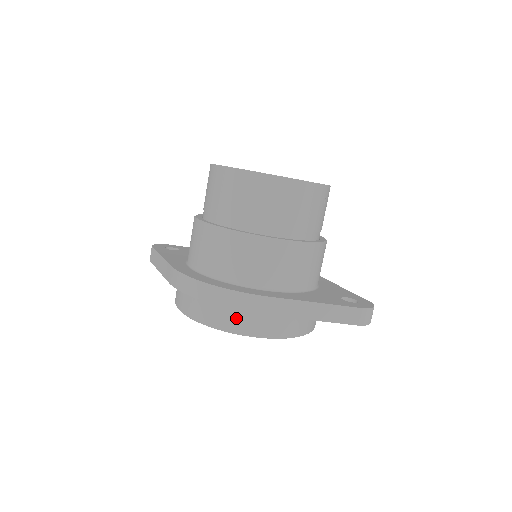
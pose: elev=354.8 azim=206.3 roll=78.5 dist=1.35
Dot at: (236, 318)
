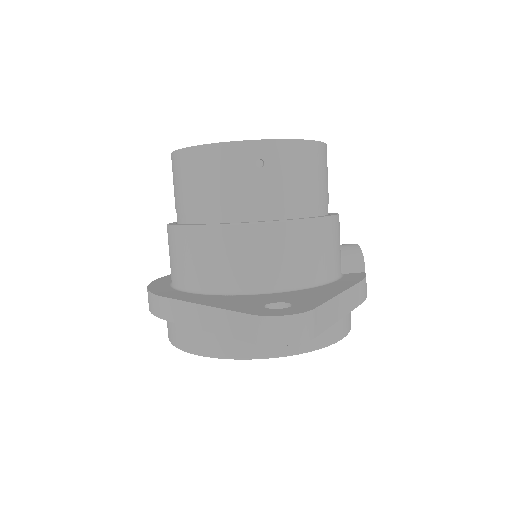
Dot at: (170, 326)
